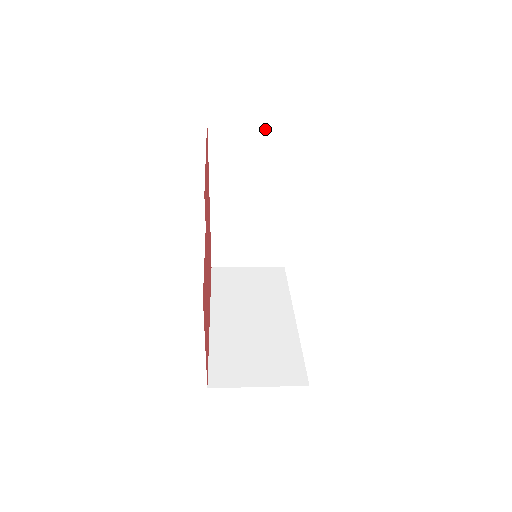
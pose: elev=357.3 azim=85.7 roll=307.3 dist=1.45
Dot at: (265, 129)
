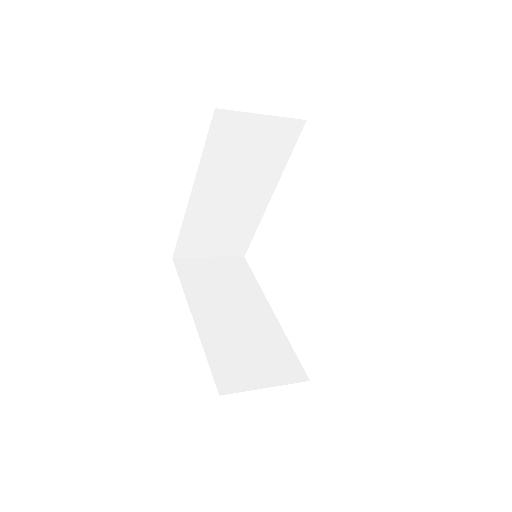
Dot at: (268, 124)
